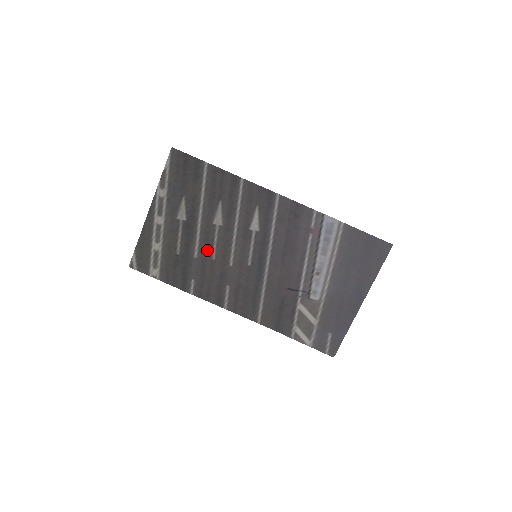
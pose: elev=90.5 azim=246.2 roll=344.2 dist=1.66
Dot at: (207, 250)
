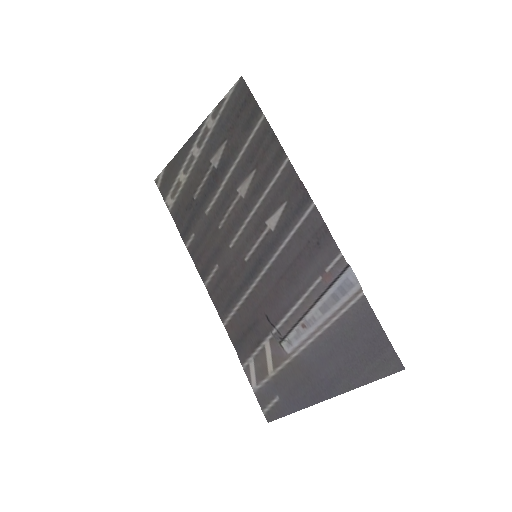
Dot at: (219, 214)
